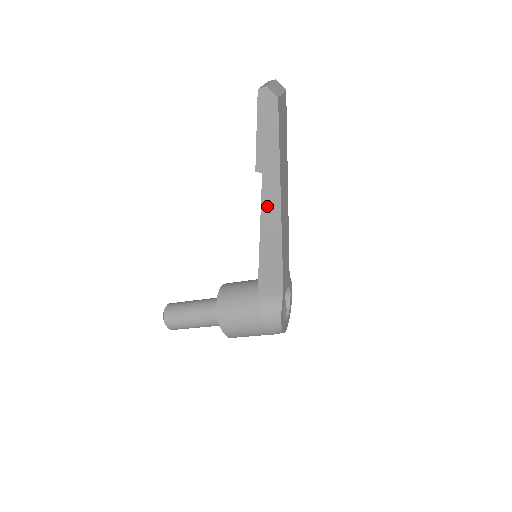
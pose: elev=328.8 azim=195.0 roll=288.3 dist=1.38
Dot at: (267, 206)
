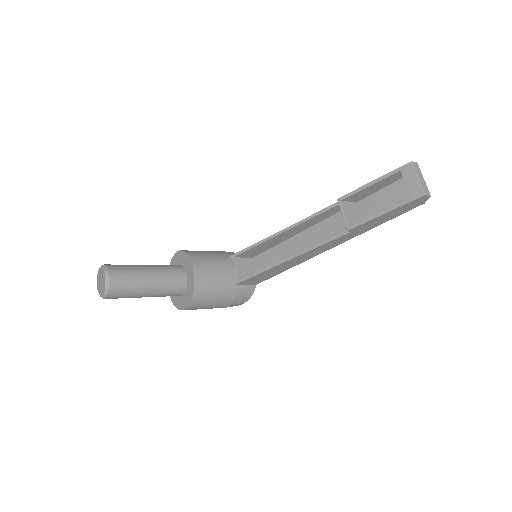
Dot at: (323, 247)
